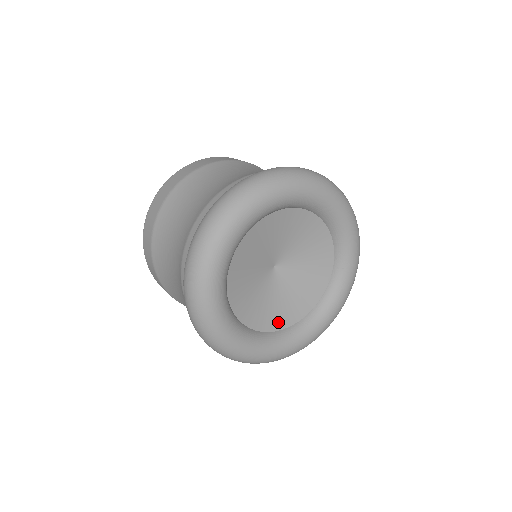
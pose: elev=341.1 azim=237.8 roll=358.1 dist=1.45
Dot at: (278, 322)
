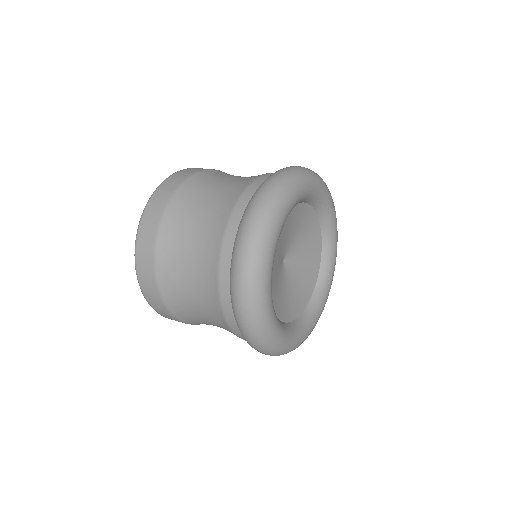
Dot at: (276, 307)
